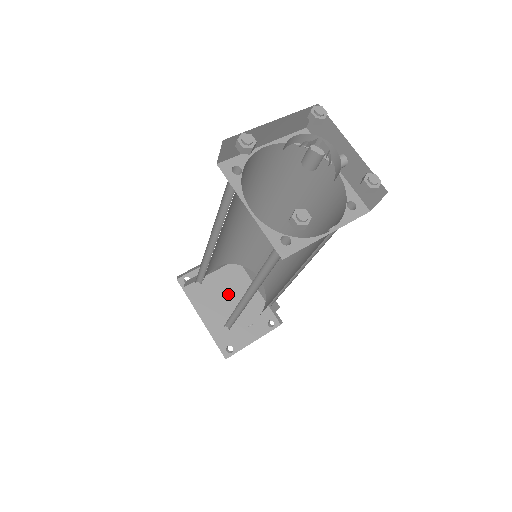
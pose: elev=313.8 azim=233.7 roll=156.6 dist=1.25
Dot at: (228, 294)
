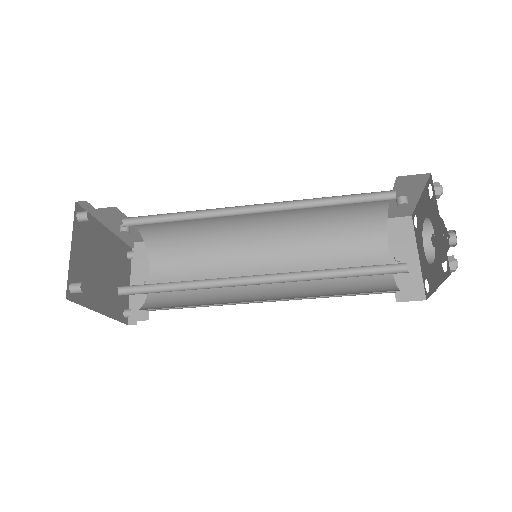
Dot at: (100, 262)
